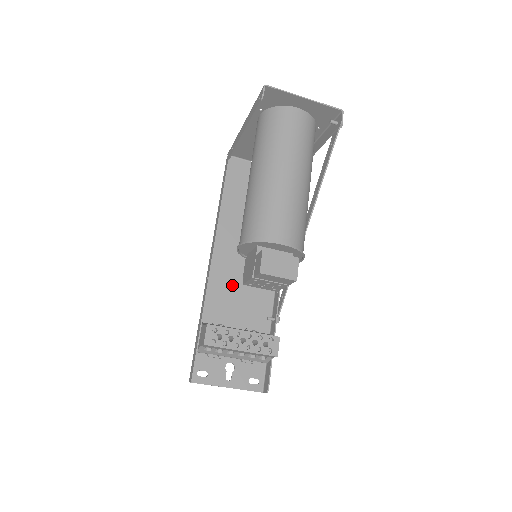
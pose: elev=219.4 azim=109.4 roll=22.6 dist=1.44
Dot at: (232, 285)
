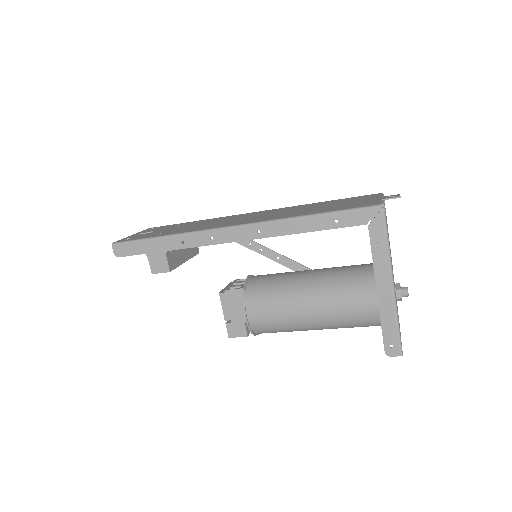
Dot at: occluded
